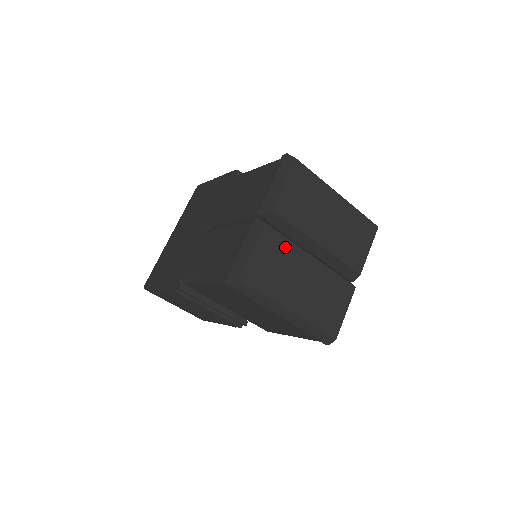
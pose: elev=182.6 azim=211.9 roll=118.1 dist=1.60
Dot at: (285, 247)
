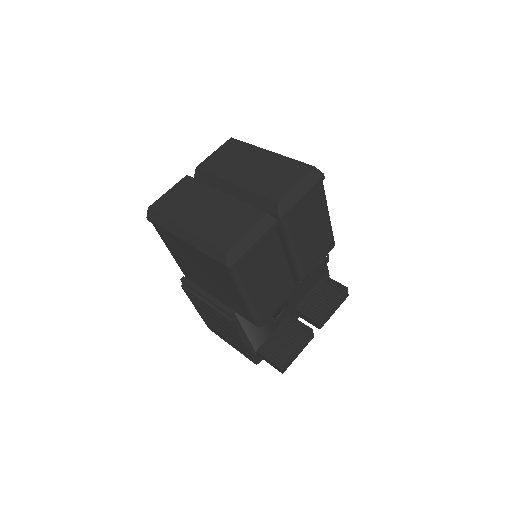
Dot at: (198, 187)
